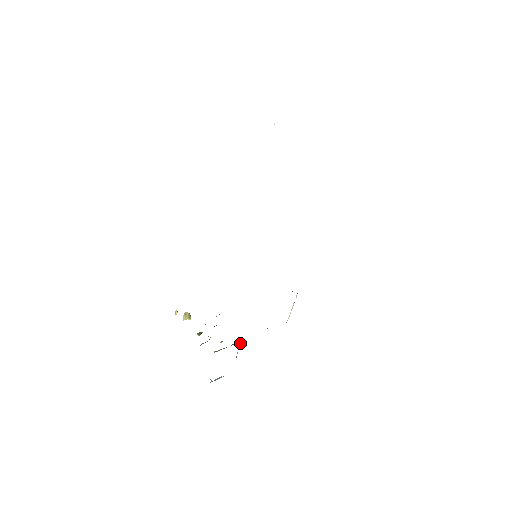
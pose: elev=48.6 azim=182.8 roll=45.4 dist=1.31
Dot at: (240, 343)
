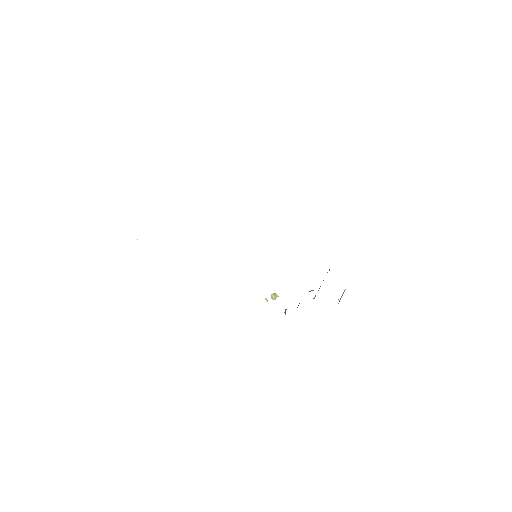
Dot at: occluded
